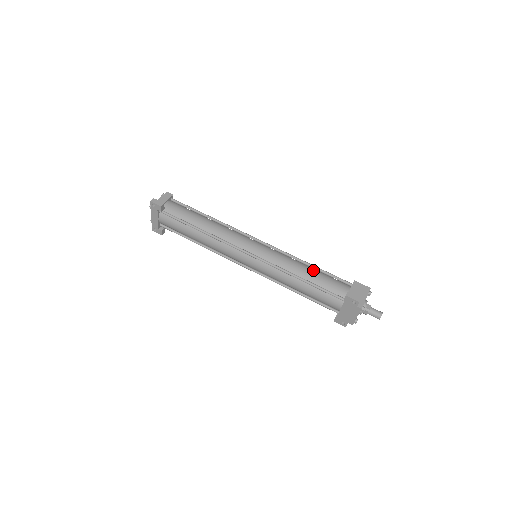
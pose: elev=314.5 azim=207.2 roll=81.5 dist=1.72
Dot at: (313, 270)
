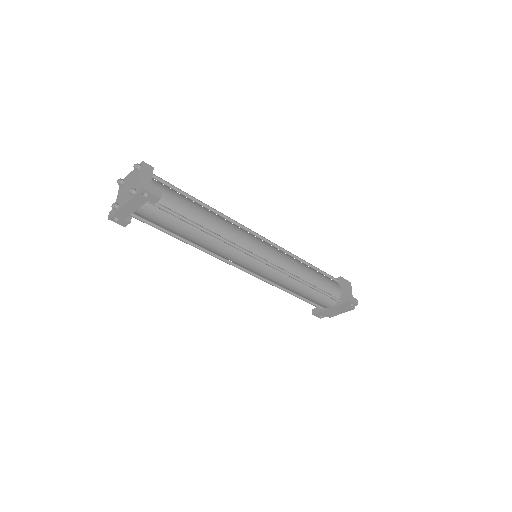
Dot at: (313, 271)
